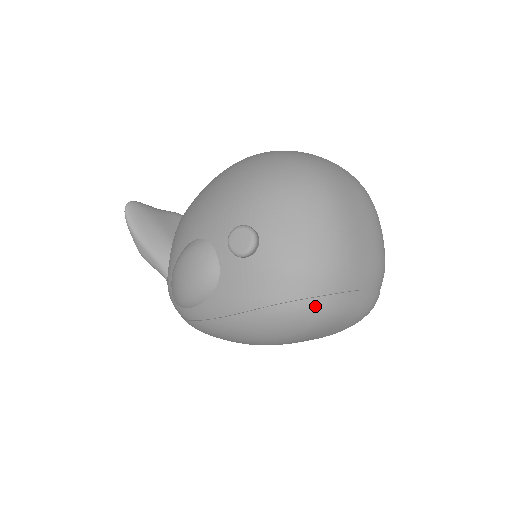
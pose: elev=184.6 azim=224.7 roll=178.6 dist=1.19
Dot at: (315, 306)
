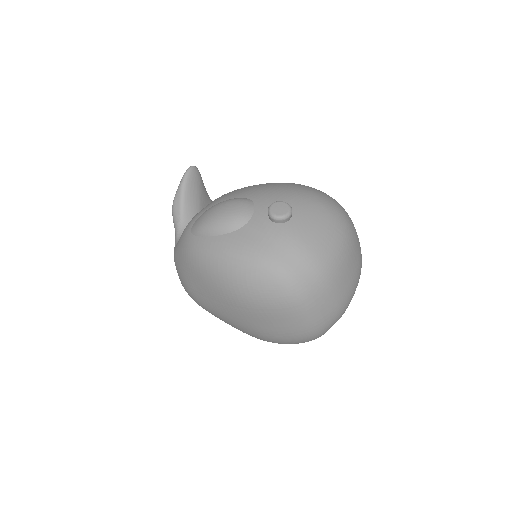
Dot at: (296, 283)
